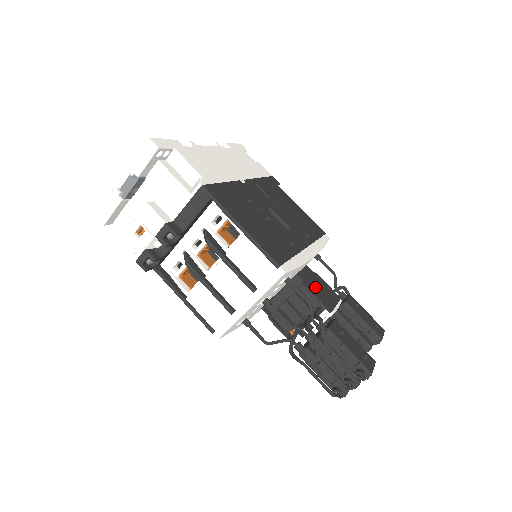
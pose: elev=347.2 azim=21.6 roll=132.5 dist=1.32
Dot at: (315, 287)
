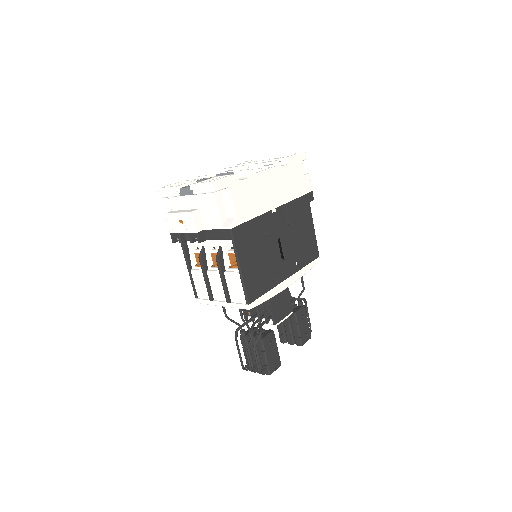
Dot at: (277, 302)
